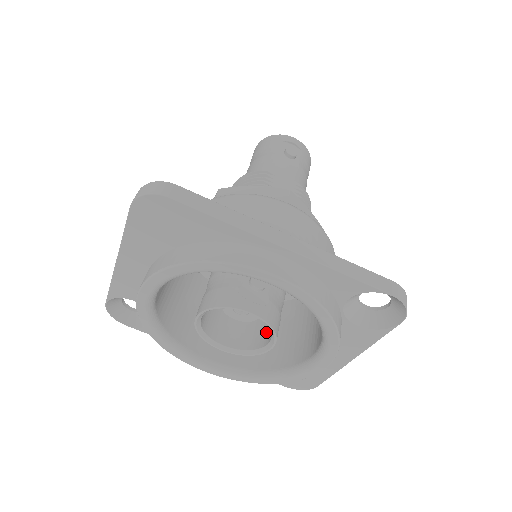
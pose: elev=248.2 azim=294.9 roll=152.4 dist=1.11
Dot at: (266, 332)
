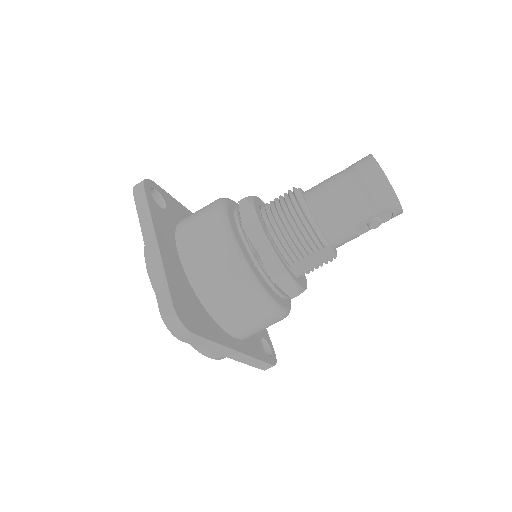
Dot at: occluded
